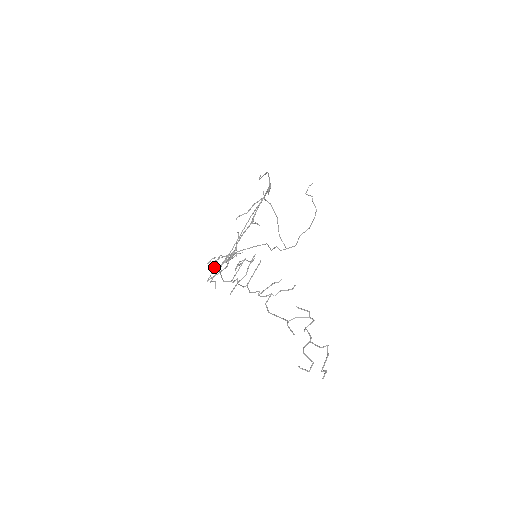
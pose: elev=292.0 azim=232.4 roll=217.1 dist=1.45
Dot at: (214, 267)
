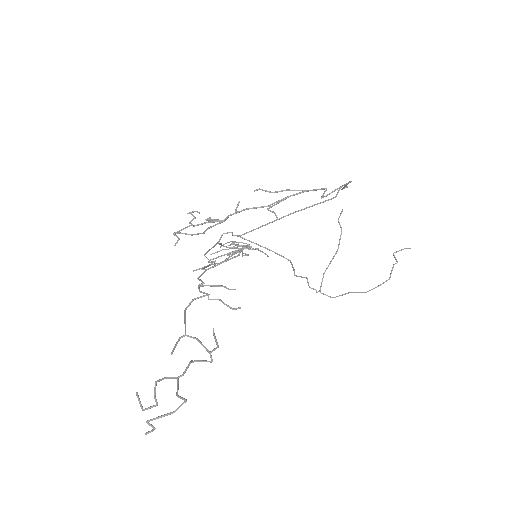
Dot at: (190, 221)
